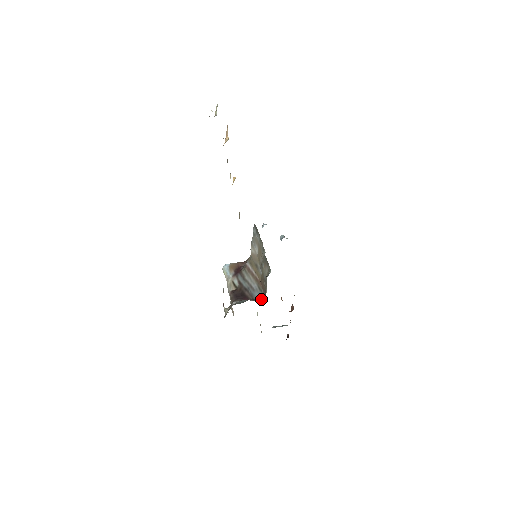
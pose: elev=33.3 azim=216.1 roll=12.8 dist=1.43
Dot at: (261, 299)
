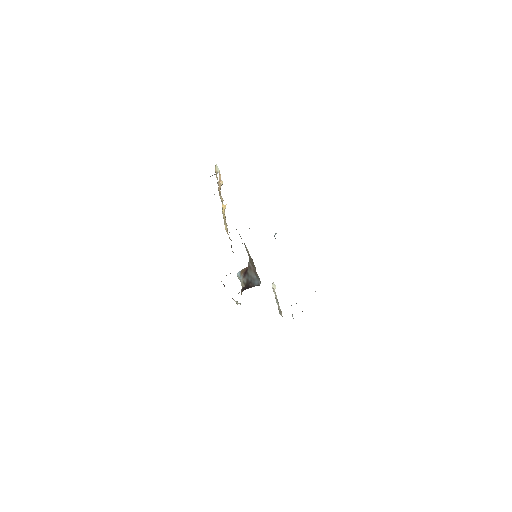
Dot at: (259, 284)
